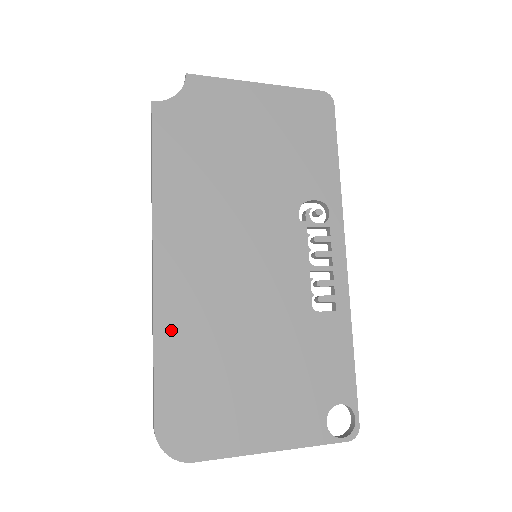
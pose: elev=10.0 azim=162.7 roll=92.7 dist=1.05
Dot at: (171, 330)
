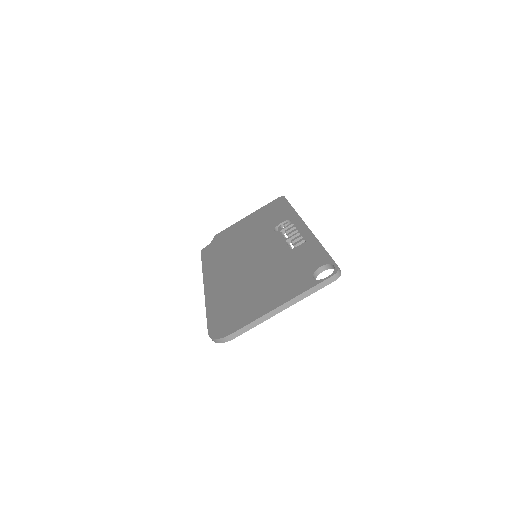
Dot at: (214, 299)
